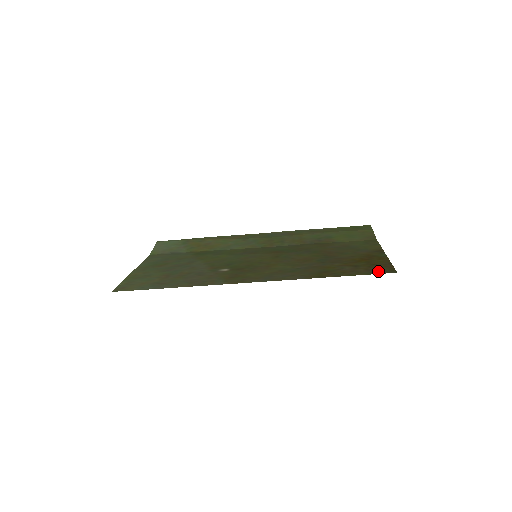
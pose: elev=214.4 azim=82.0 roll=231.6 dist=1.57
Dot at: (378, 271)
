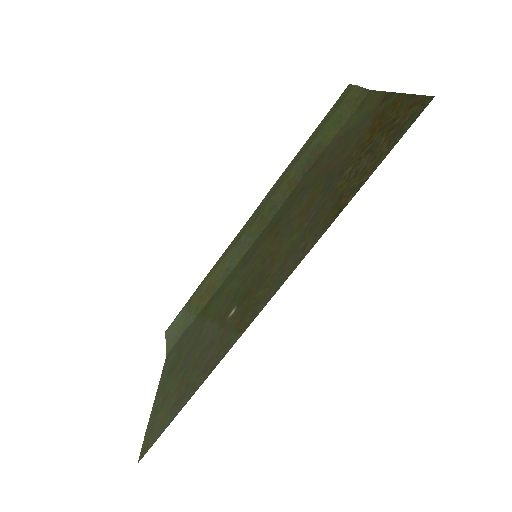
Dot at: (406, 124)
